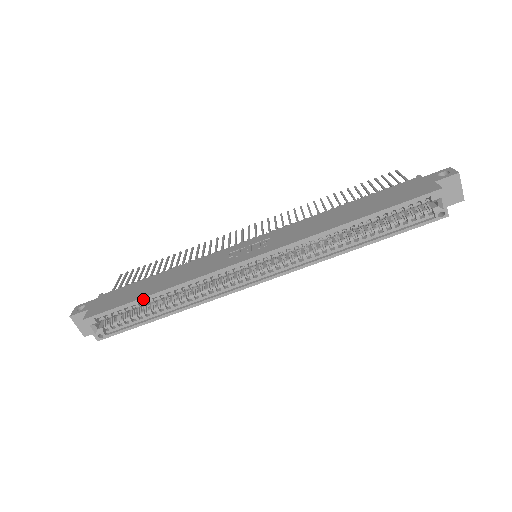
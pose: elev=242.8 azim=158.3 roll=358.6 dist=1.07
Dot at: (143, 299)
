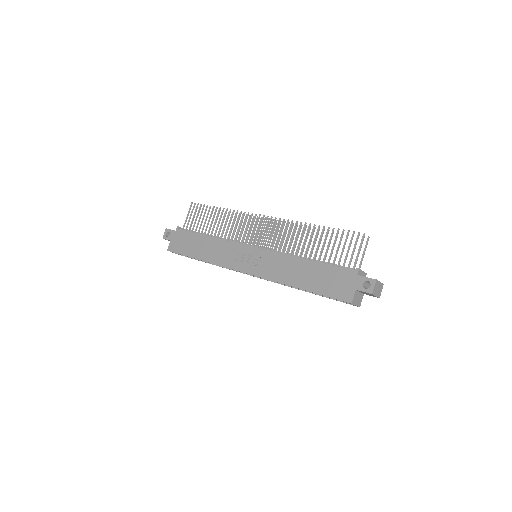
Dot at: (194, 258)
